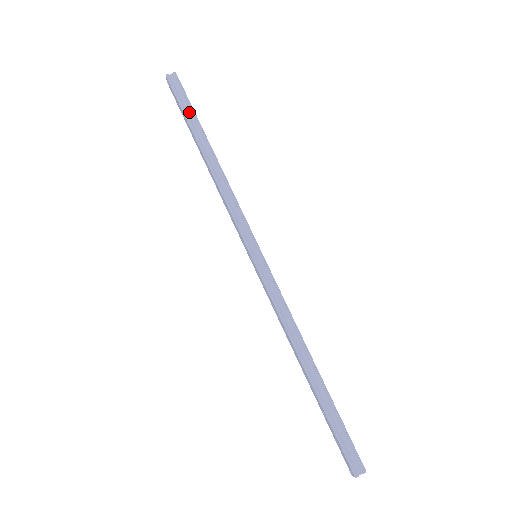
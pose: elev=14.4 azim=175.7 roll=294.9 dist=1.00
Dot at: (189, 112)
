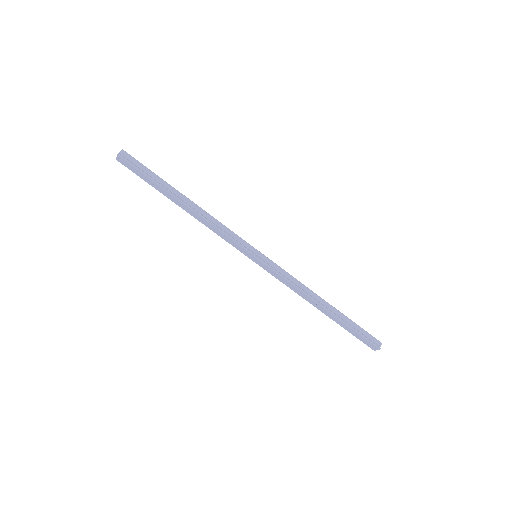
Dot at: (152, 176)
